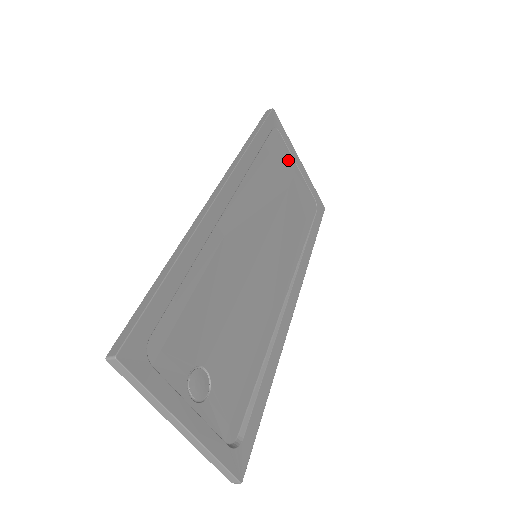
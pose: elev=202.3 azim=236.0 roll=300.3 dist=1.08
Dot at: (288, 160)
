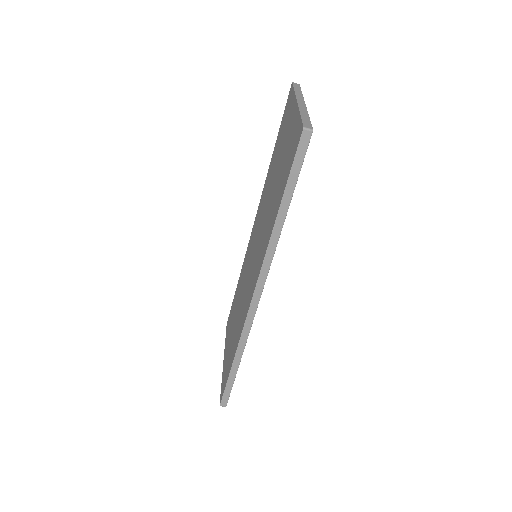
Dot at: occluded
